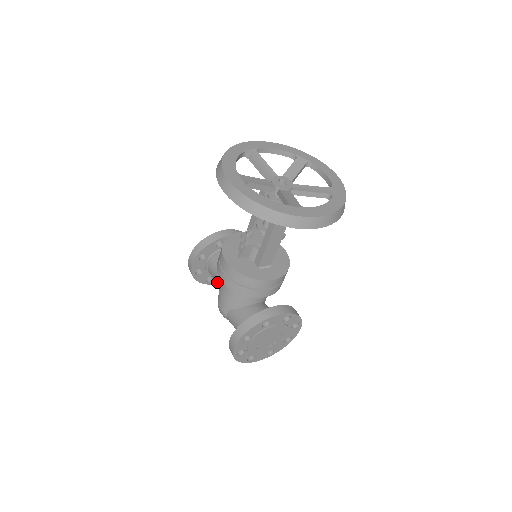
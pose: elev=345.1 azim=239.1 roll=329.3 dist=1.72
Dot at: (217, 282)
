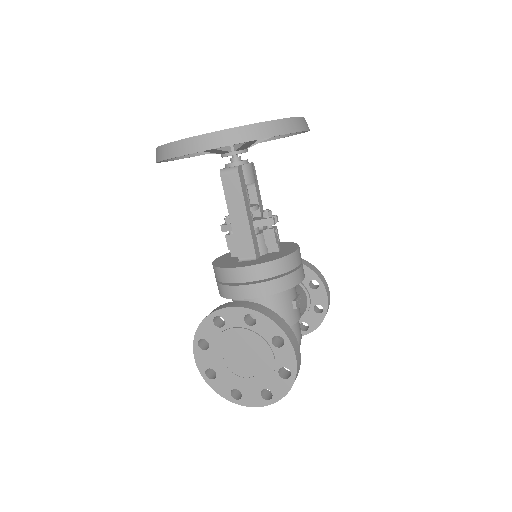
Dot at: occluded
